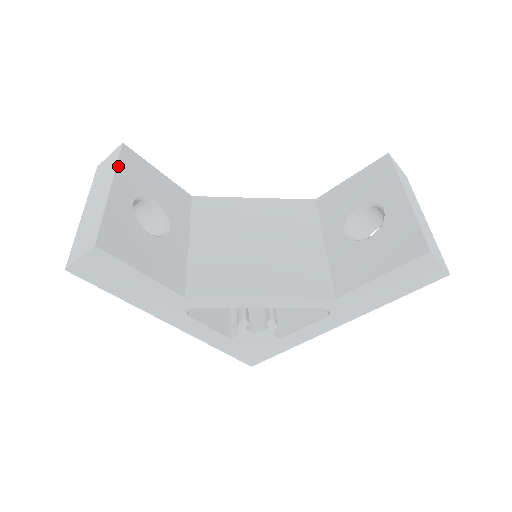
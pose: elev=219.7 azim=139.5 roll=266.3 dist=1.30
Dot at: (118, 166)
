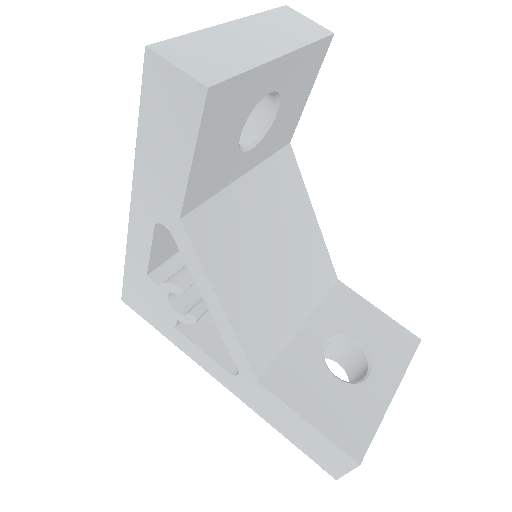
Dot at: (308, 46)
